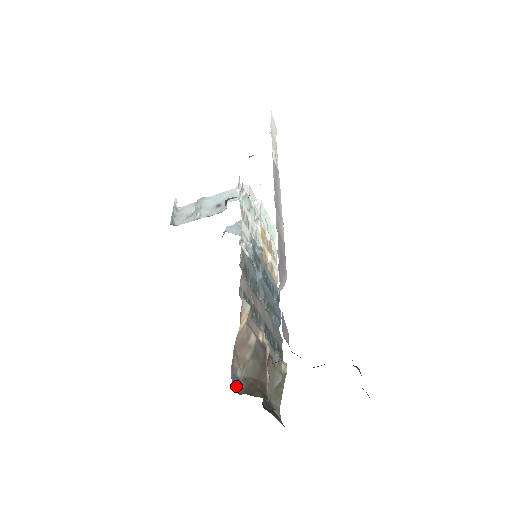
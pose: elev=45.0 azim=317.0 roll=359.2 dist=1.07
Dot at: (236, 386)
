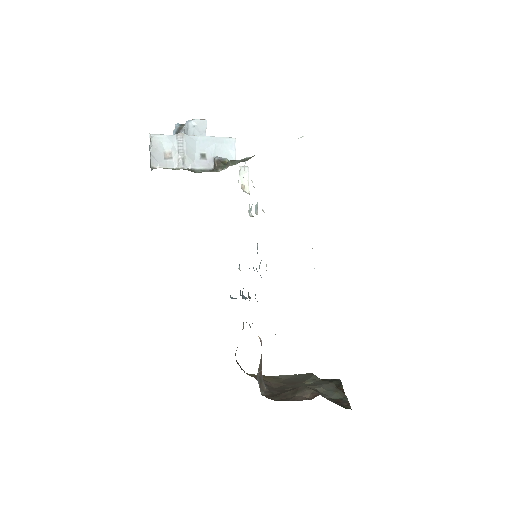
Dot at: (261, 391)
